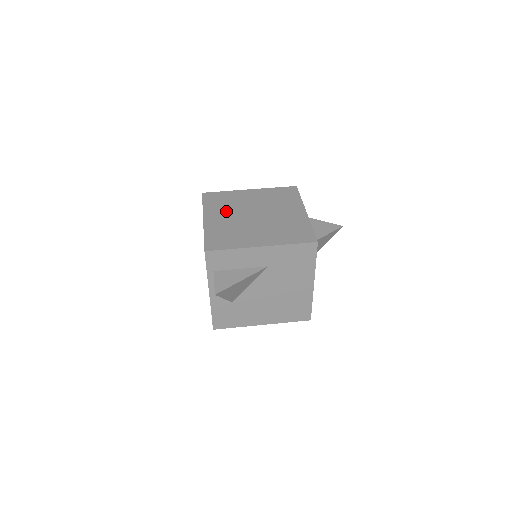
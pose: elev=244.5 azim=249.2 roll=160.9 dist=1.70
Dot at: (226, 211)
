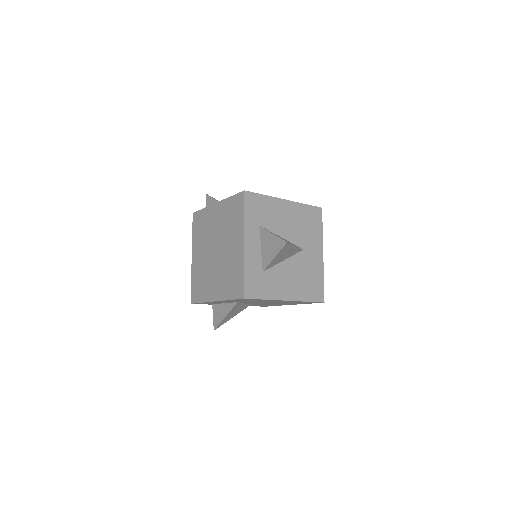
Dot at: (202, 244)
